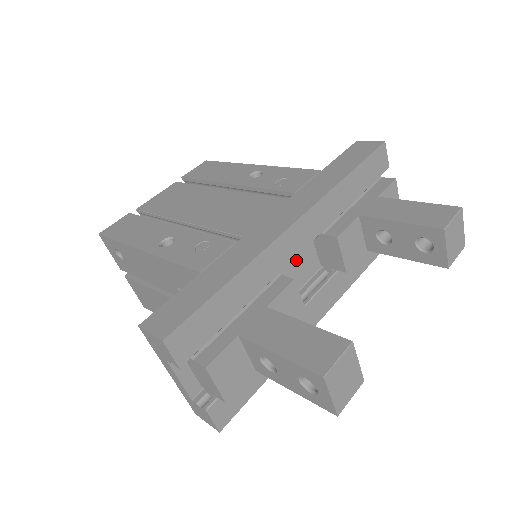
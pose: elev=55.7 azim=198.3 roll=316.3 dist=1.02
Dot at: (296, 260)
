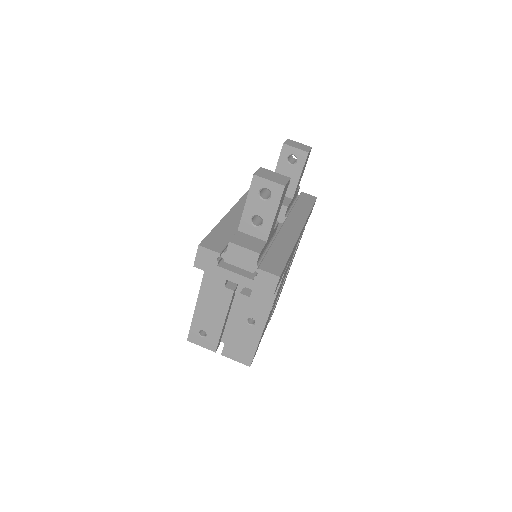
Dot at: occluded
